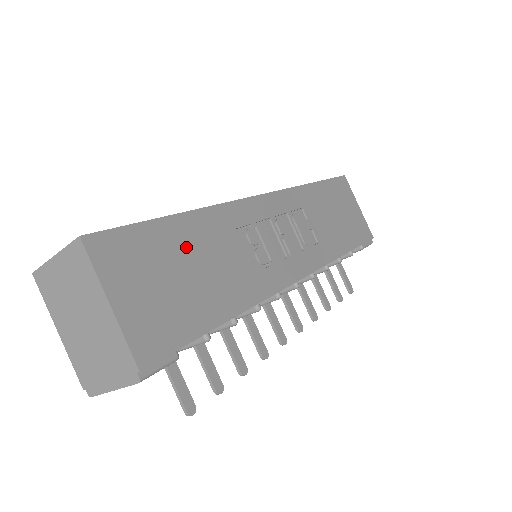
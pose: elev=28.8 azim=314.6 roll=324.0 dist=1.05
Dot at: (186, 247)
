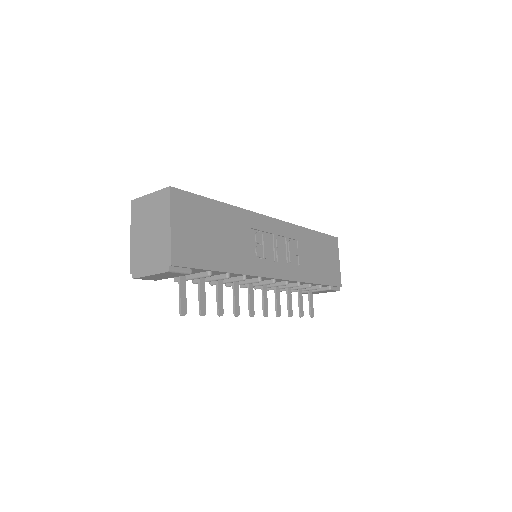
Dot at: (218, 221)
